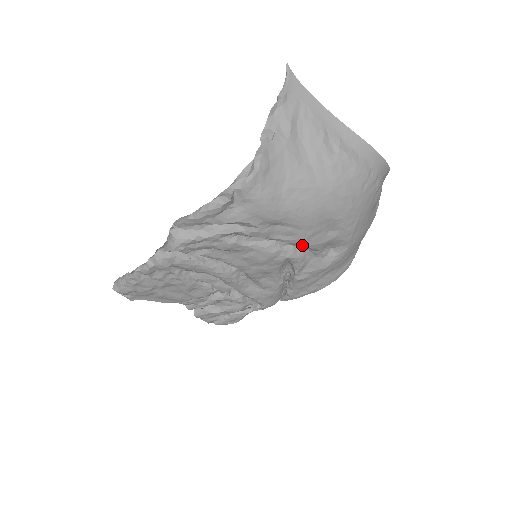
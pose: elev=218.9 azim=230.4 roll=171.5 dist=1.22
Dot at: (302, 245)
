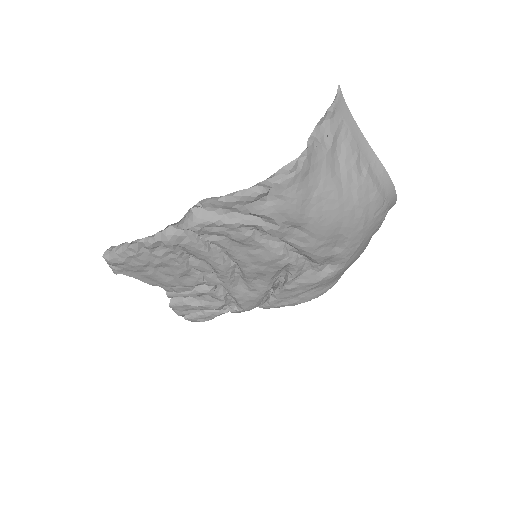
Dot at: (308, 254)
